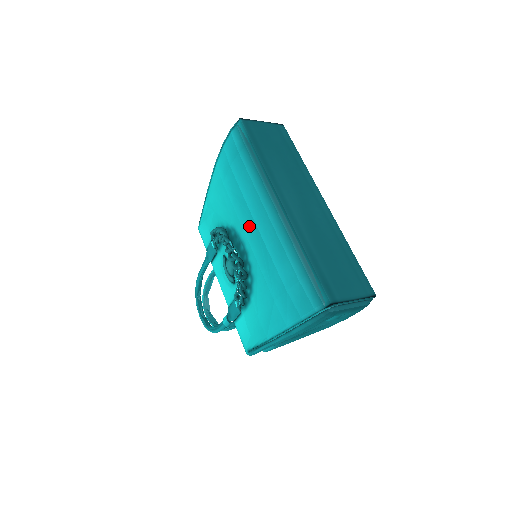
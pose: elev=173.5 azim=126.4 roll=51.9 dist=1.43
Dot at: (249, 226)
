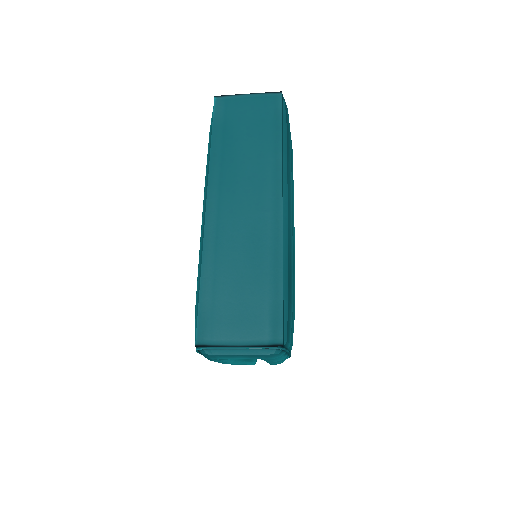
Dot at: occluded
